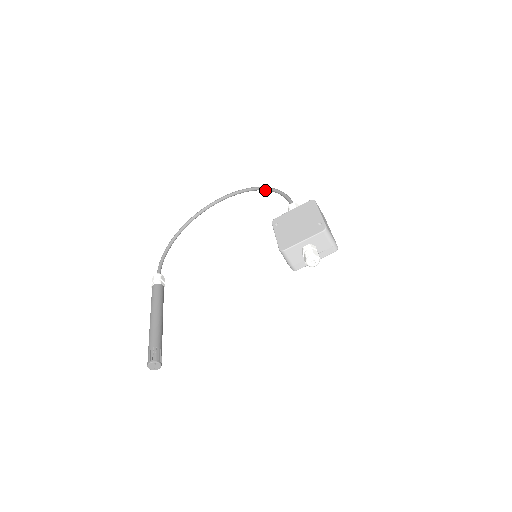
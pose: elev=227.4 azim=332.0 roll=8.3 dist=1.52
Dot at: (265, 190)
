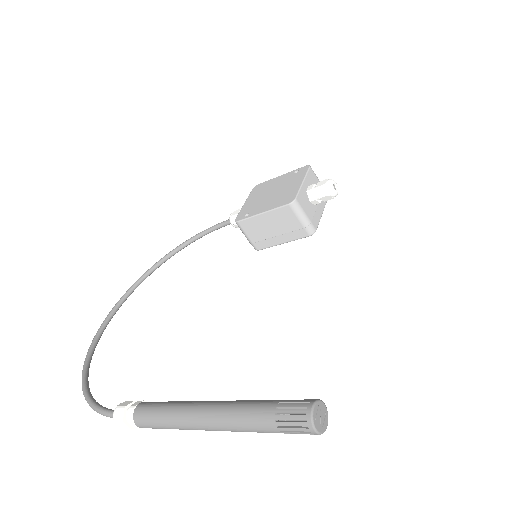
Dot at: (172, 255)
